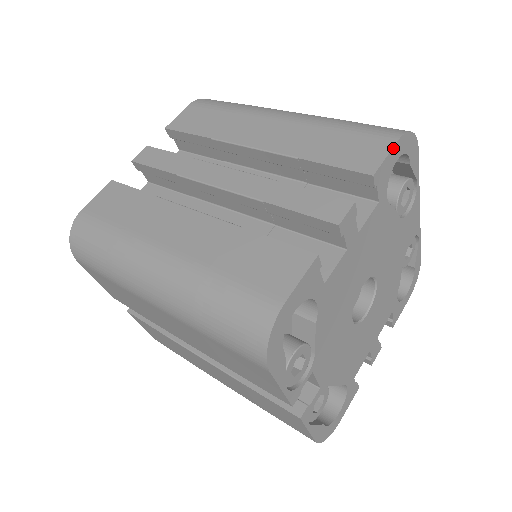
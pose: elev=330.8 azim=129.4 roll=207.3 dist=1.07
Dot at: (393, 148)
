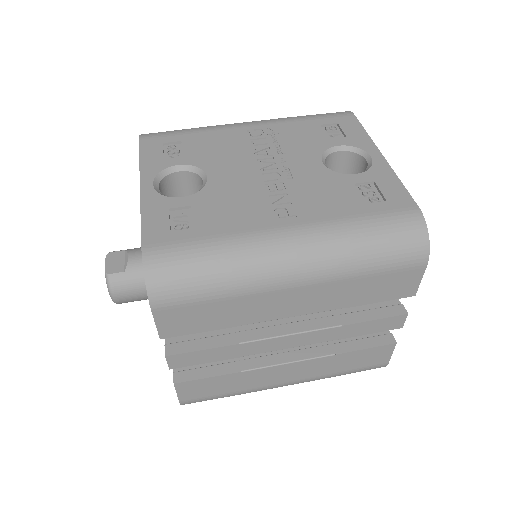
Dot at: (424, 271)
